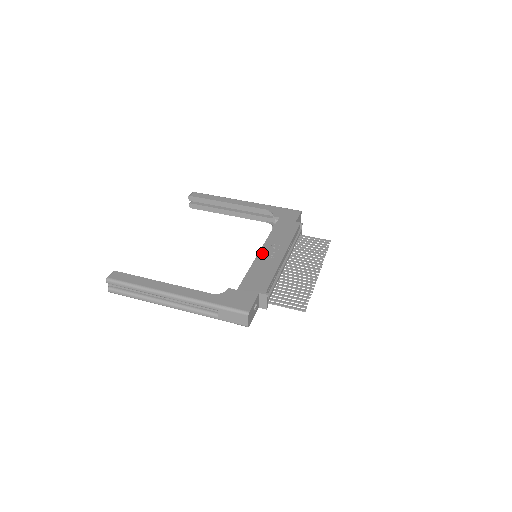
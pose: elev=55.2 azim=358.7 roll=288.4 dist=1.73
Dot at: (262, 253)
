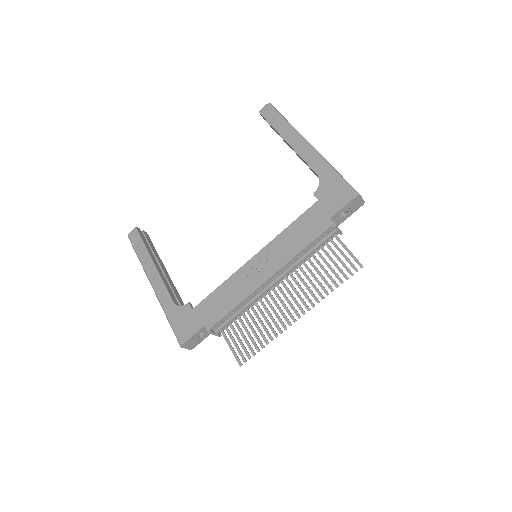
Dot at: (249, 264)
